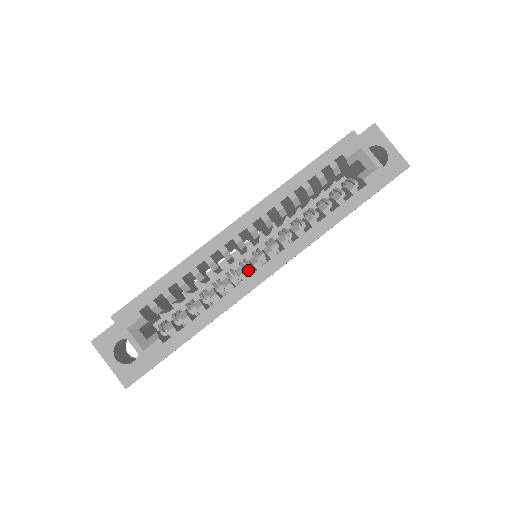
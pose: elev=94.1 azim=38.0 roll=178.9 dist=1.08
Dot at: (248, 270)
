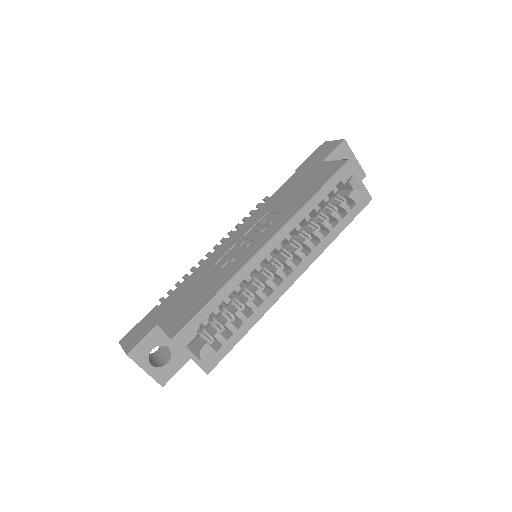
Dot at: (272, 279)
